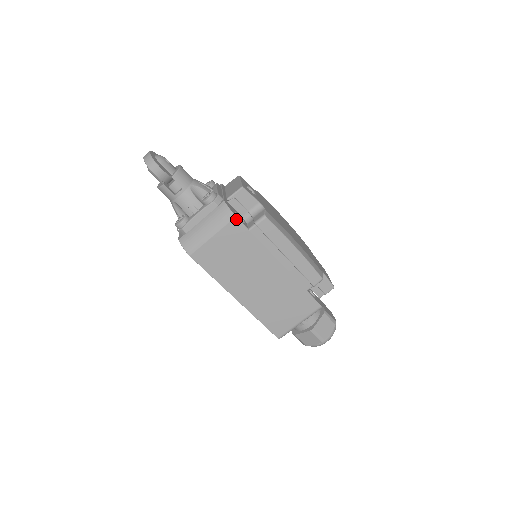
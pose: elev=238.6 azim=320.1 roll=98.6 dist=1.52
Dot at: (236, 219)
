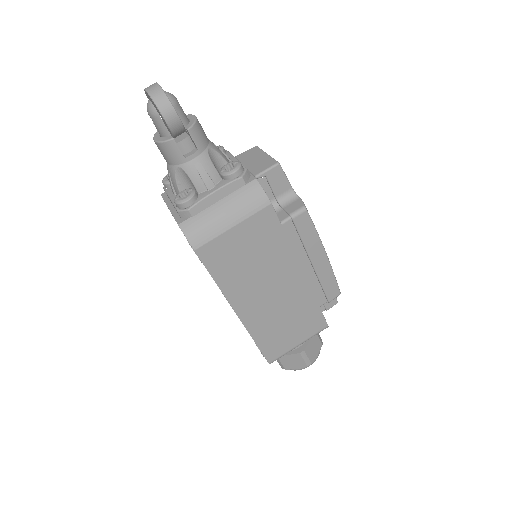
Dot at: (270, 207)
